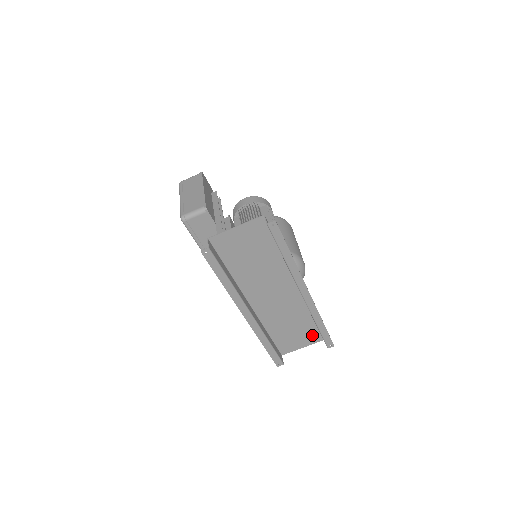
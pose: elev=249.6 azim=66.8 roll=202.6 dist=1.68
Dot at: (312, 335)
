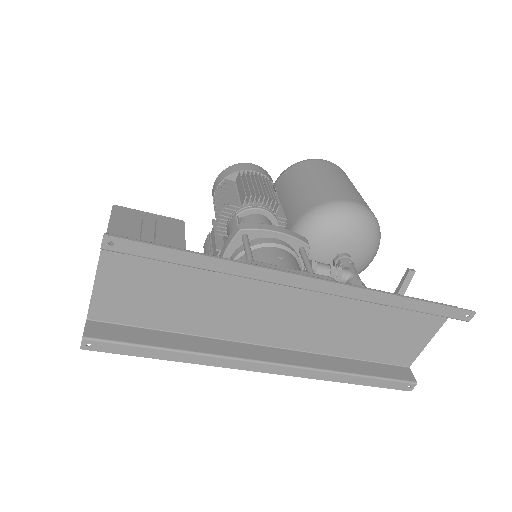
Dot at: (424, 316)
